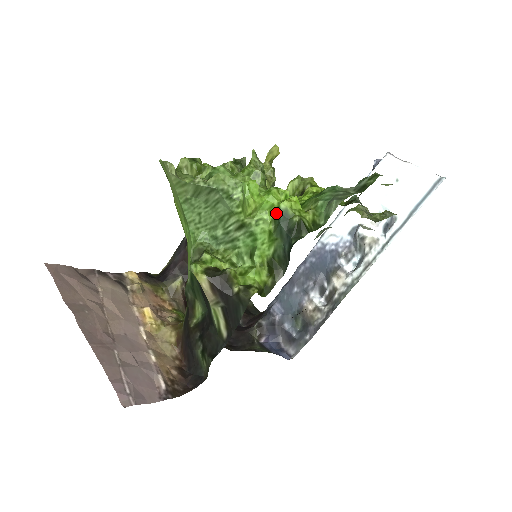
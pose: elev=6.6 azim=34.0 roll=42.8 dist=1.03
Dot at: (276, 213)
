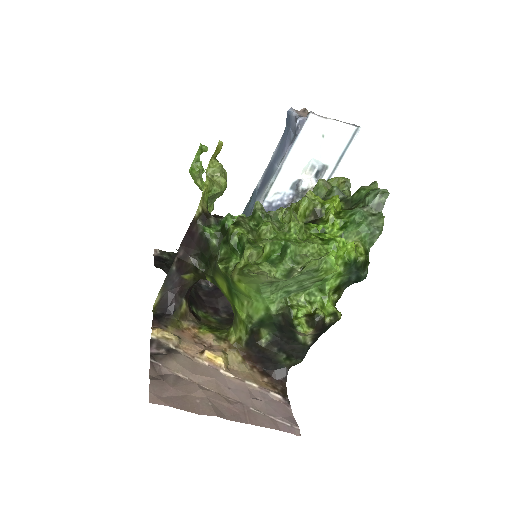
Dot at: (347, 262)
